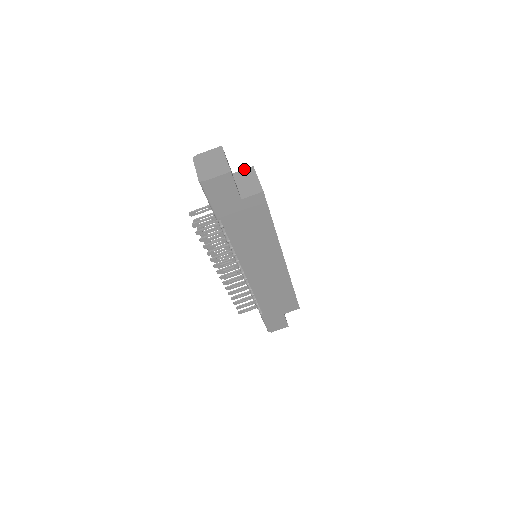
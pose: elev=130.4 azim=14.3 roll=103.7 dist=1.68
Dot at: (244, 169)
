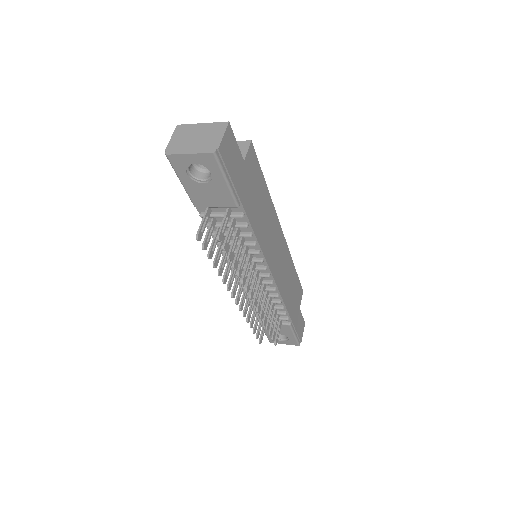
Dot at: occluded
